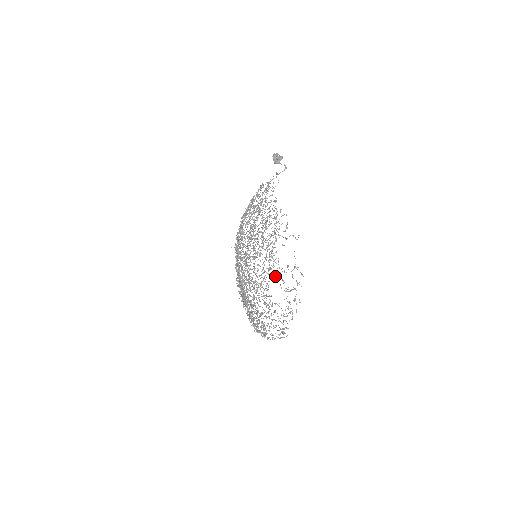
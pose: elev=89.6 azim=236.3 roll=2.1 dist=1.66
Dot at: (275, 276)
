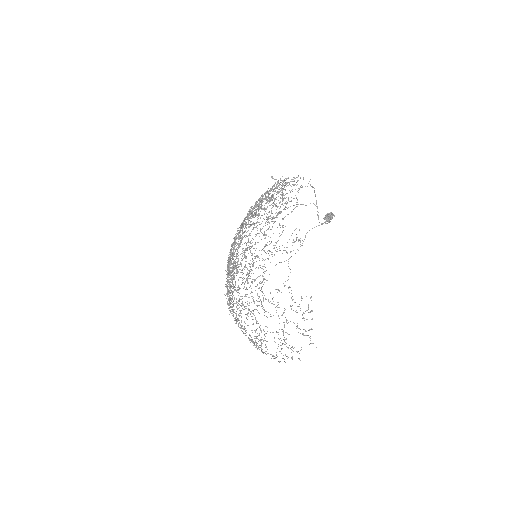
Dot at: occluded
